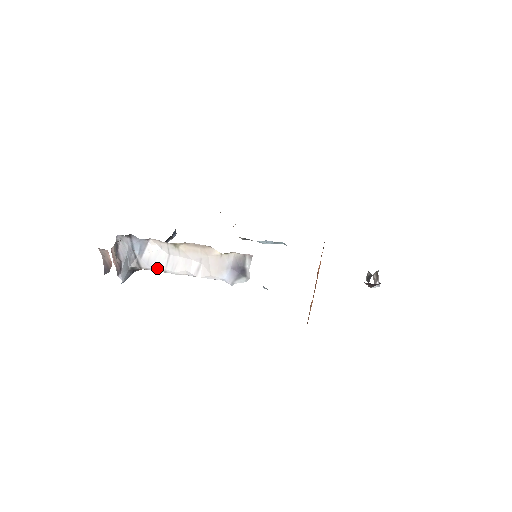
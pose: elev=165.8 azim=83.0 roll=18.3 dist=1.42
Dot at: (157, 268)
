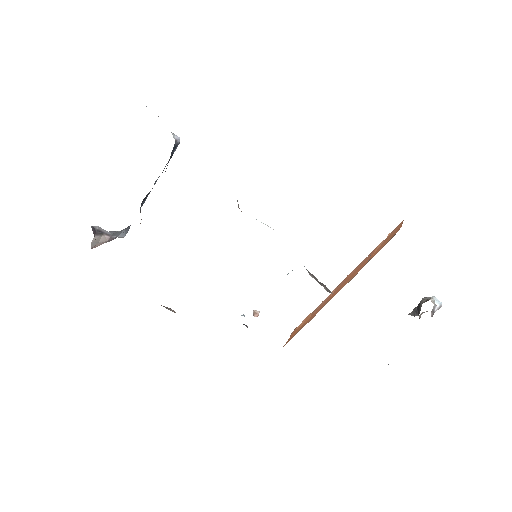
Dot at: occluded
